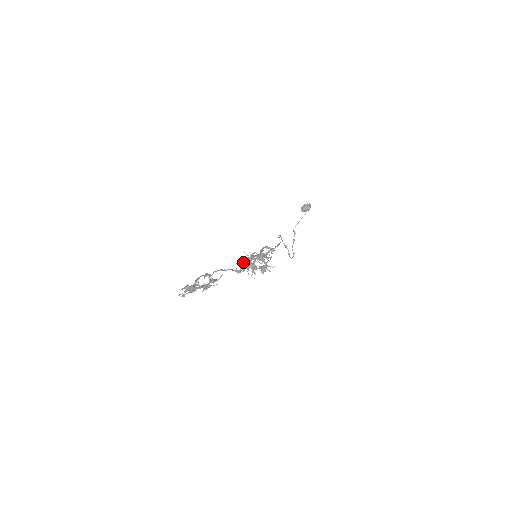
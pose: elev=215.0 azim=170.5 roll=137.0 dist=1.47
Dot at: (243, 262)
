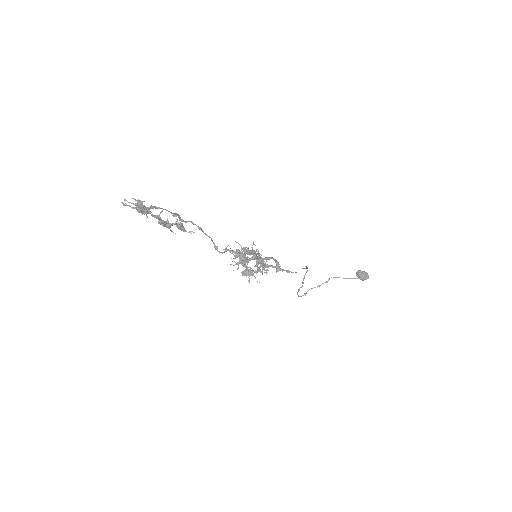
Dot at: occluded
